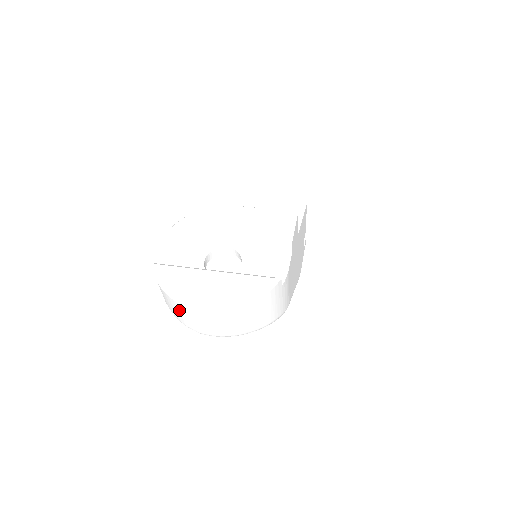
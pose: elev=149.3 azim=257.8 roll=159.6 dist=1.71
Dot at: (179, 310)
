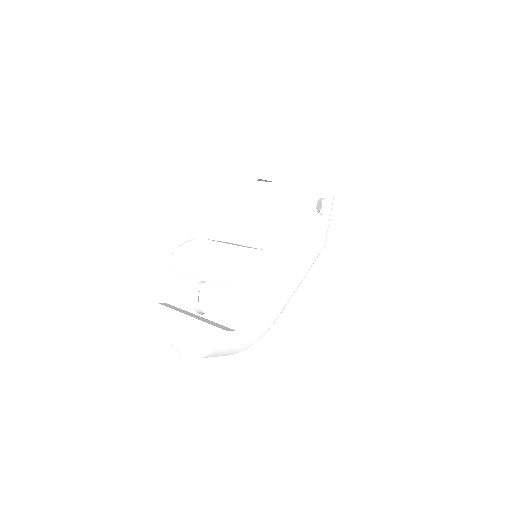
Dot at: occluded
